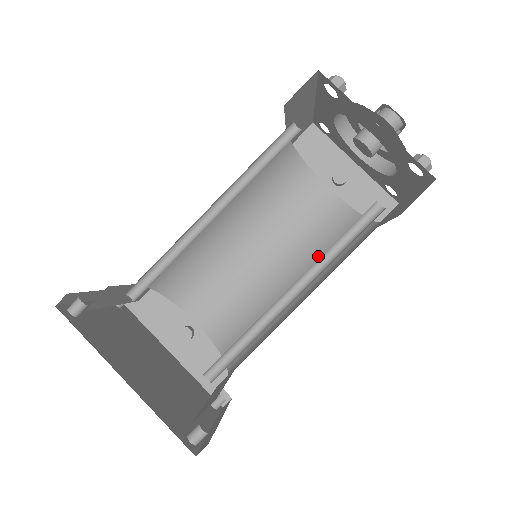
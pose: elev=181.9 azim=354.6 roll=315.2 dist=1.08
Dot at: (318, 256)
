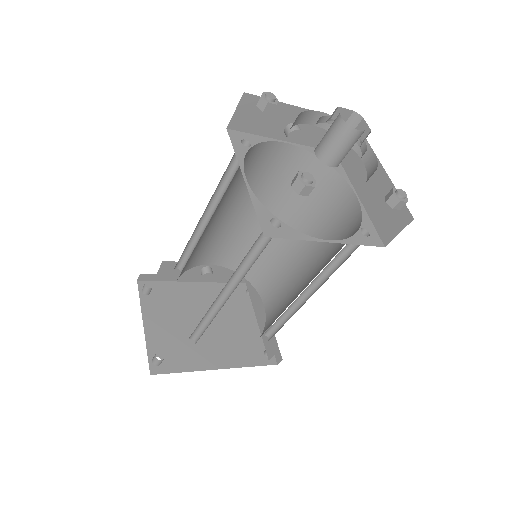
Dot at: (295, 203)
